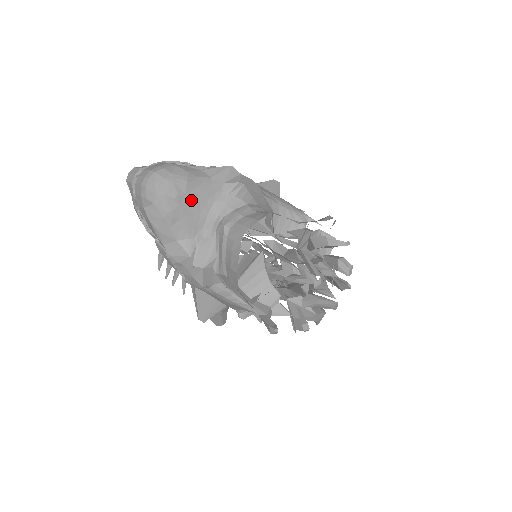
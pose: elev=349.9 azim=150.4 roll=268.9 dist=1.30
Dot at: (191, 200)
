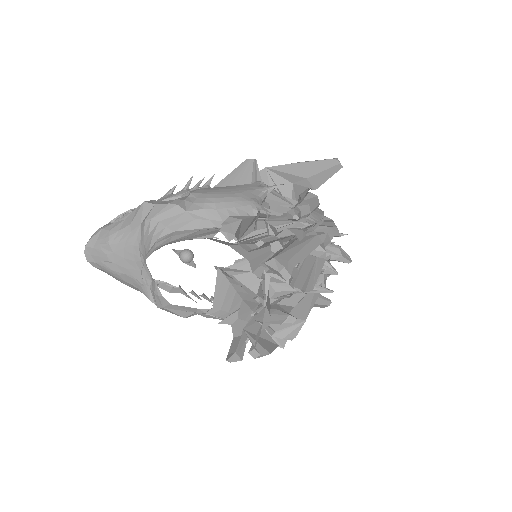
Dot at: (121, 255)
